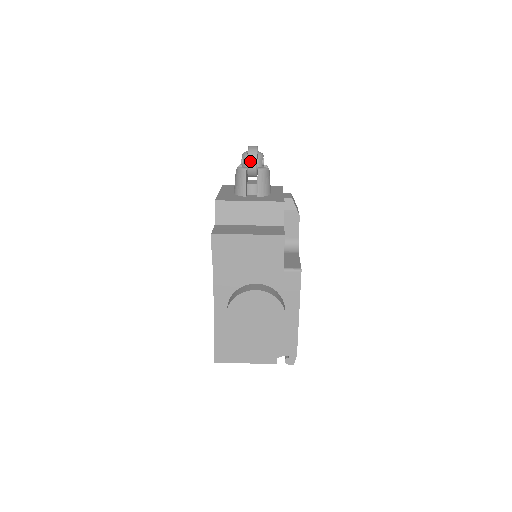
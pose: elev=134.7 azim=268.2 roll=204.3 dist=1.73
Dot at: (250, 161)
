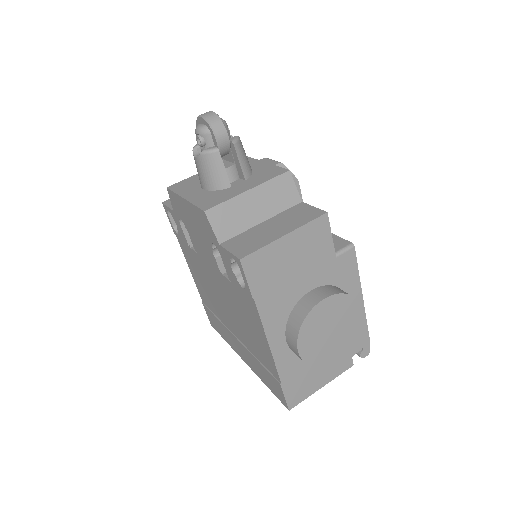
Dot at: (219, 135)
